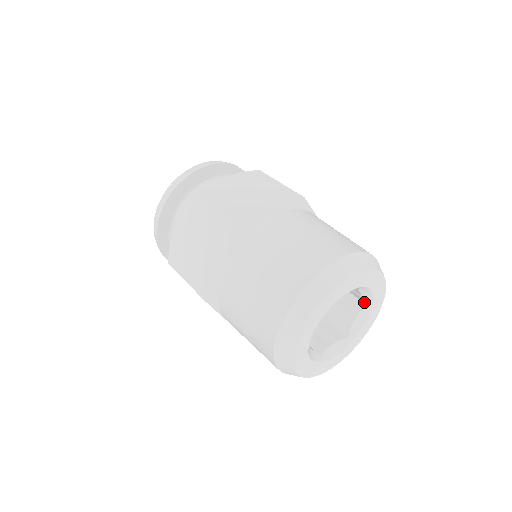
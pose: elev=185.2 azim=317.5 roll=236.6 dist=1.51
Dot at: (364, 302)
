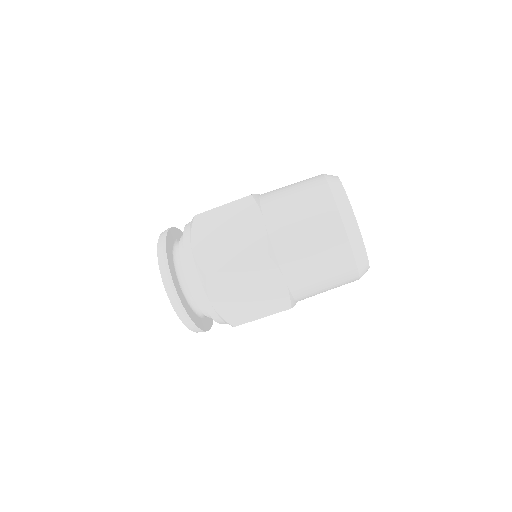
Dot at: occluded
